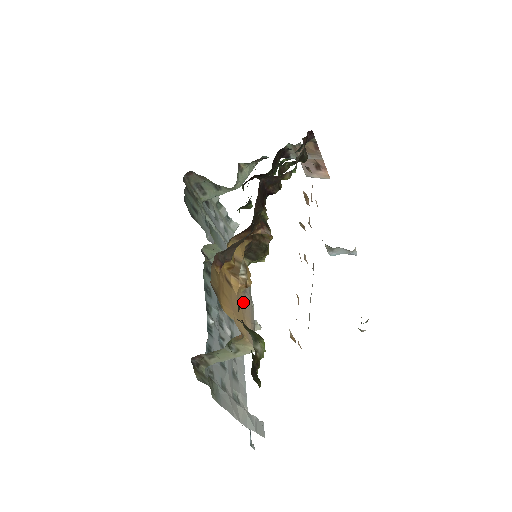
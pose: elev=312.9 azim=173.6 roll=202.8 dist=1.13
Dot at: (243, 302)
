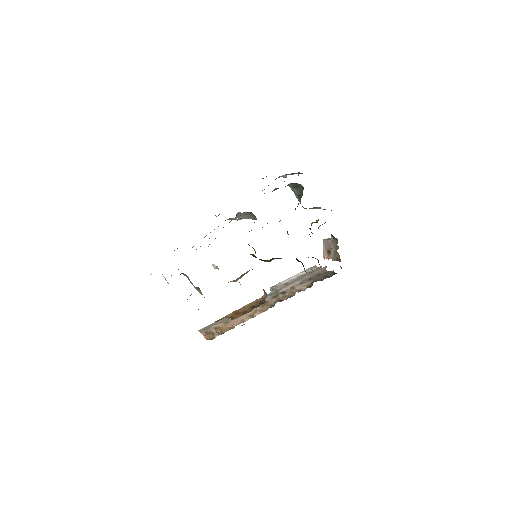
Dot at: occluded
